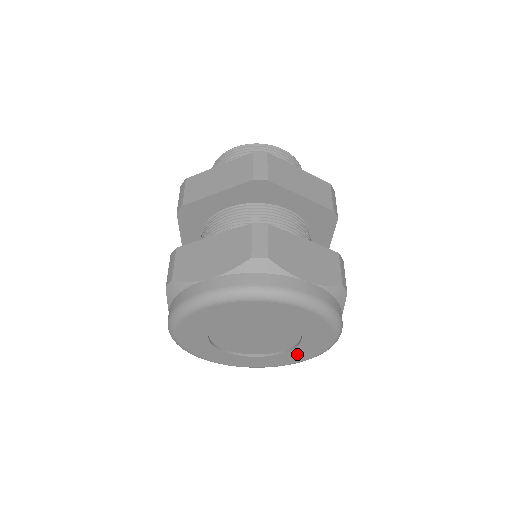
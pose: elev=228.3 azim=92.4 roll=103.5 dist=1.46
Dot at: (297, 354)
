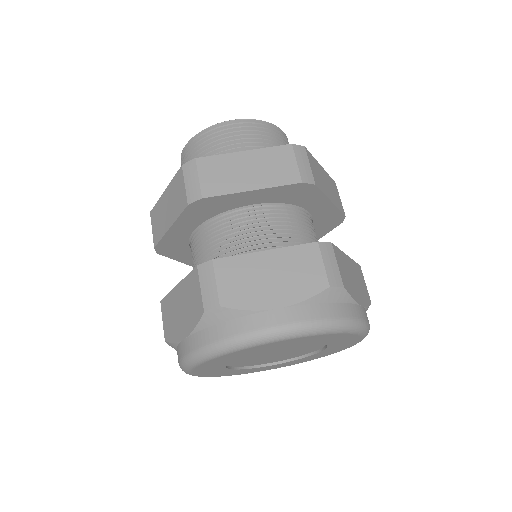
Dot at: (337, 347)
